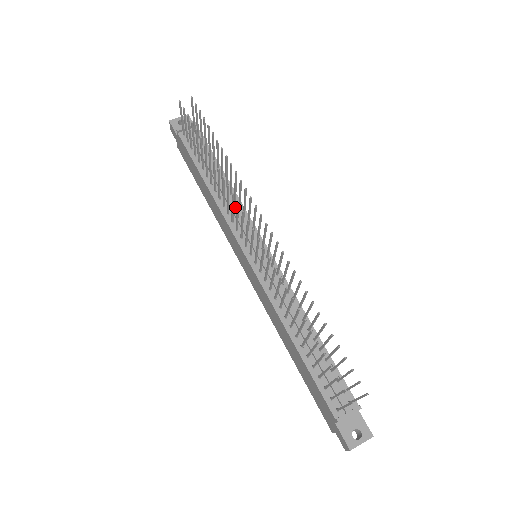
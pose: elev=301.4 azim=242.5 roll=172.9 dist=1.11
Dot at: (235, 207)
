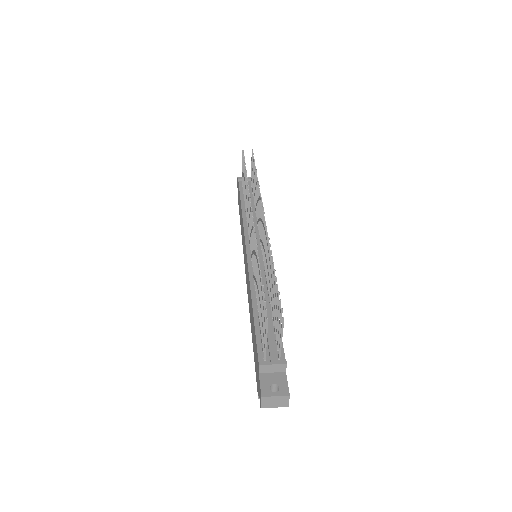
Dot at: (255, 223)
